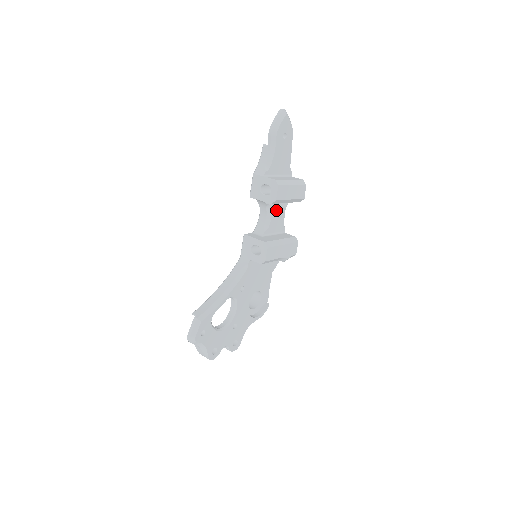
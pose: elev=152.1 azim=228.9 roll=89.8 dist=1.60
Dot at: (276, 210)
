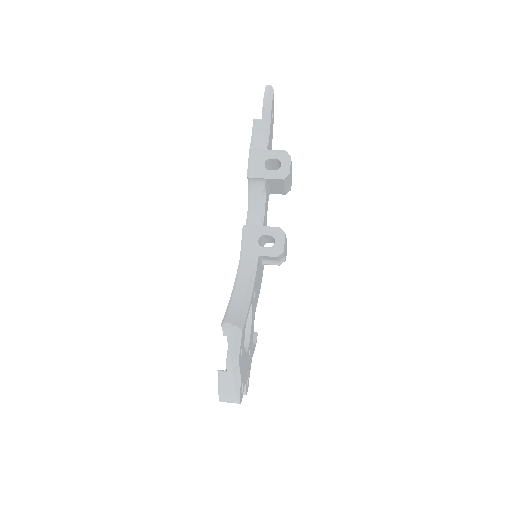
Dot at: (266, 202)
